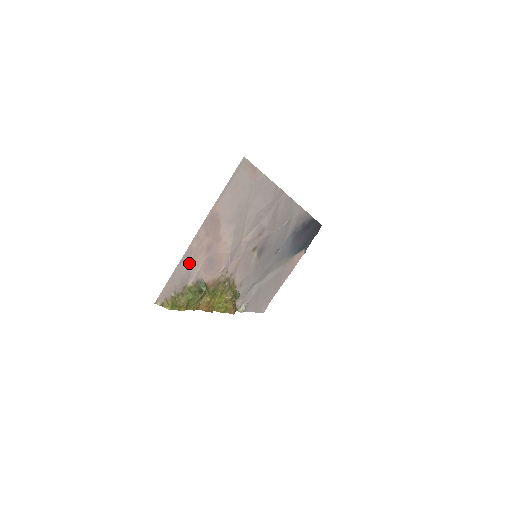
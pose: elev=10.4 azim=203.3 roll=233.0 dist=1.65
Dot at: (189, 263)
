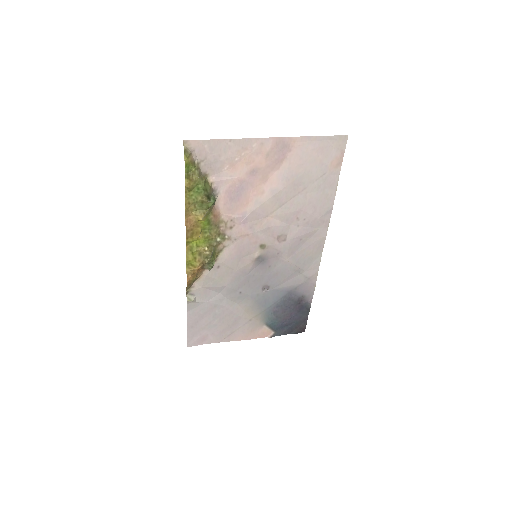
Dot at: (234, 156)
